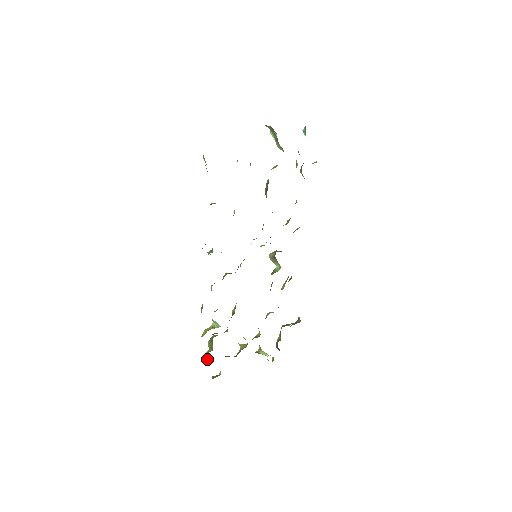
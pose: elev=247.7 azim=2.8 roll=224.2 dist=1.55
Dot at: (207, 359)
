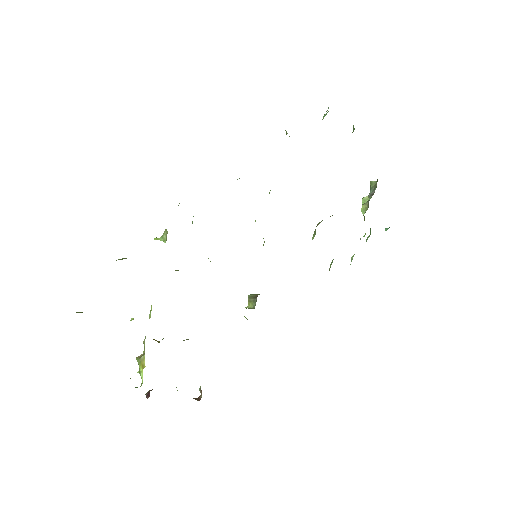
Dot at: occluded
